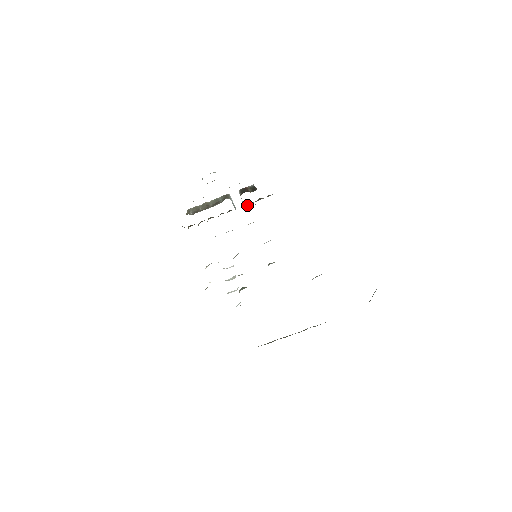
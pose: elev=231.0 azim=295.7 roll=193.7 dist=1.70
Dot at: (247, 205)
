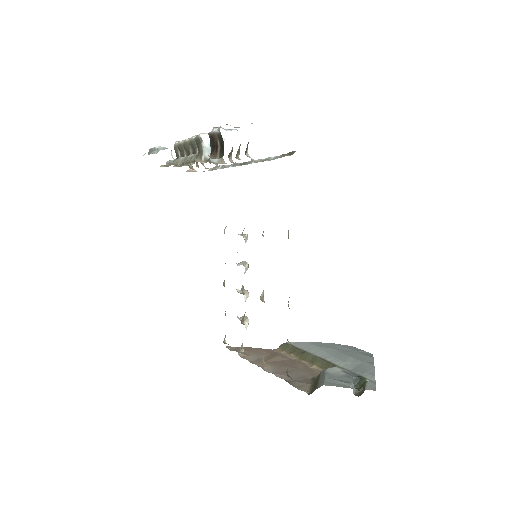
Dot at: (230, 152)
